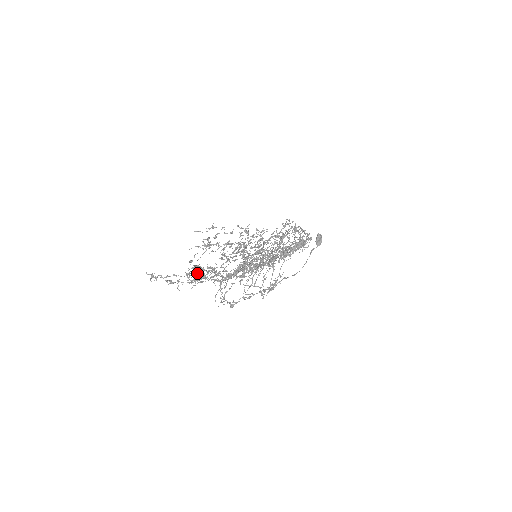
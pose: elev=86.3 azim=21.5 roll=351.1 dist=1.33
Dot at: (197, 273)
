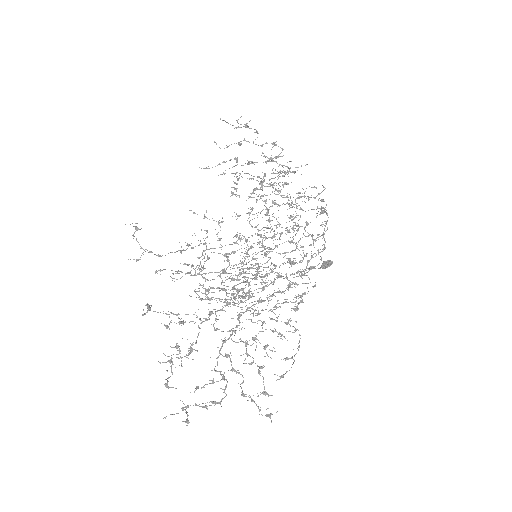
Dot at: (187, 243)
